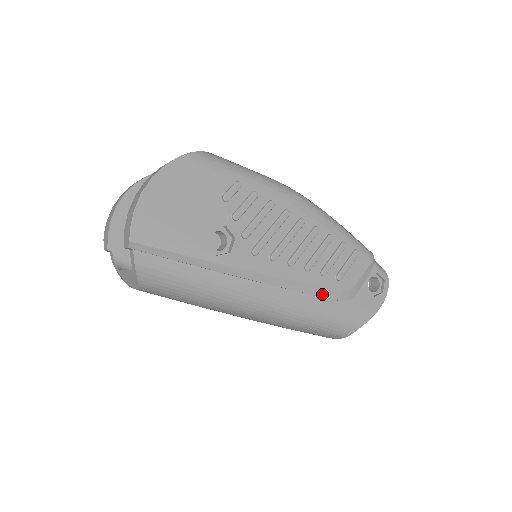
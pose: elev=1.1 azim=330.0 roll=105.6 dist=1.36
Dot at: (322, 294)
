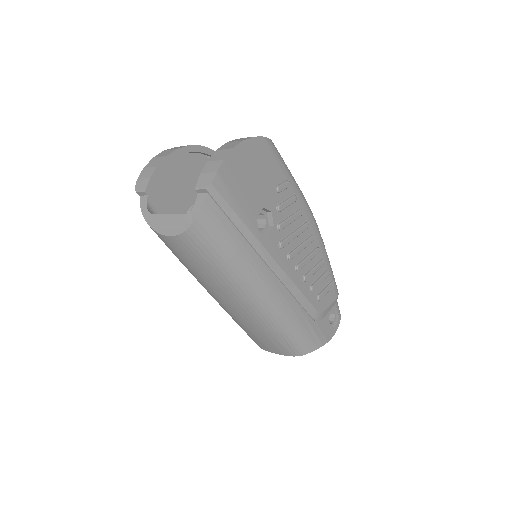
Dot at: (305, 306)
